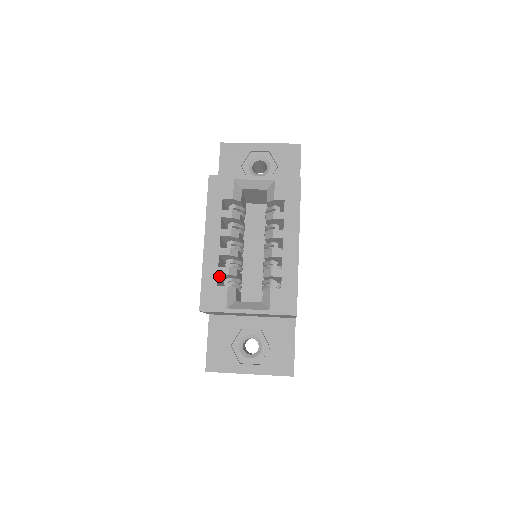
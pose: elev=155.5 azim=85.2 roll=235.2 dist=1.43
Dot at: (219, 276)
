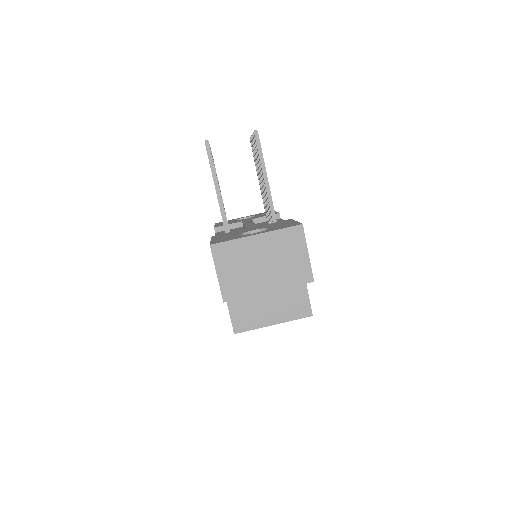
Dot at: occluded
